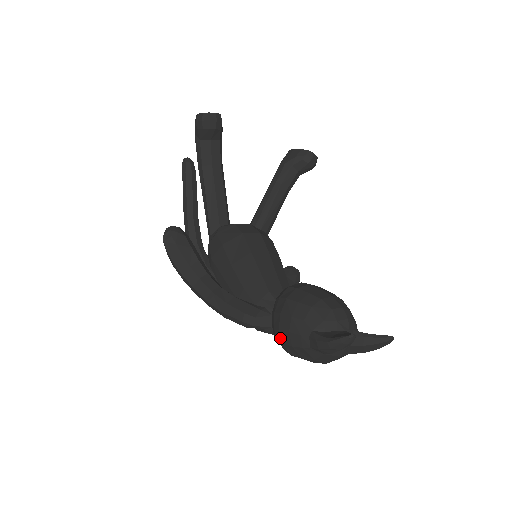
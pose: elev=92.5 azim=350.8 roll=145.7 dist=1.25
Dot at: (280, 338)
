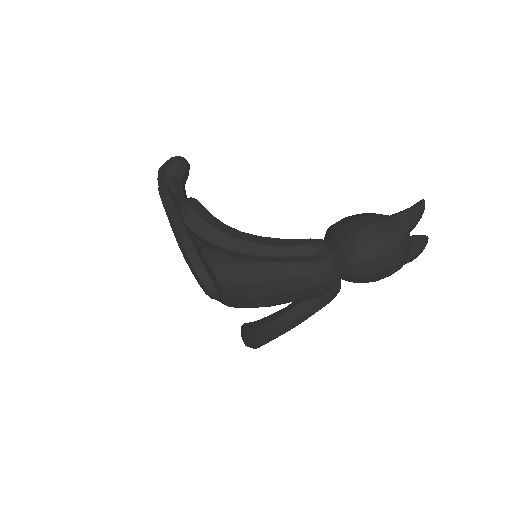
Dot at: (362, 237)
